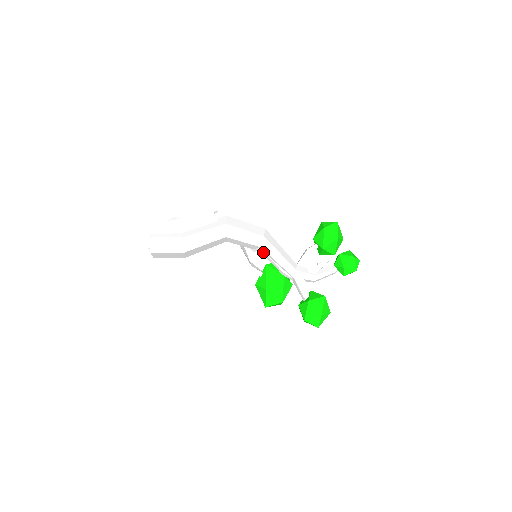
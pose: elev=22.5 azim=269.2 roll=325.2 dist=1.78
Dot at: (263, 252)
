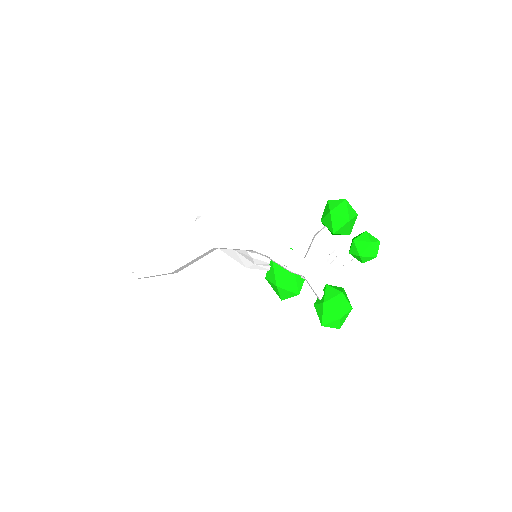
Dot at: (262, 254)
